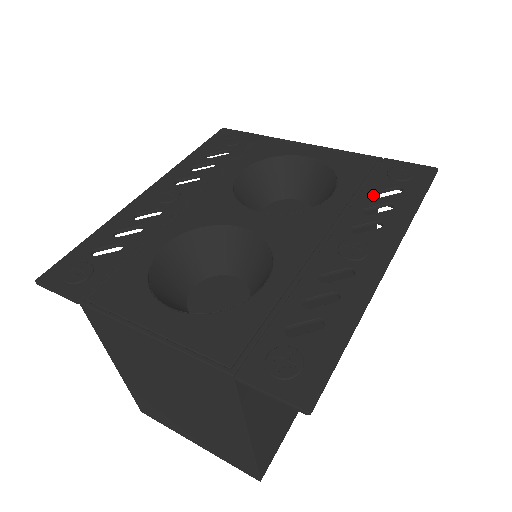
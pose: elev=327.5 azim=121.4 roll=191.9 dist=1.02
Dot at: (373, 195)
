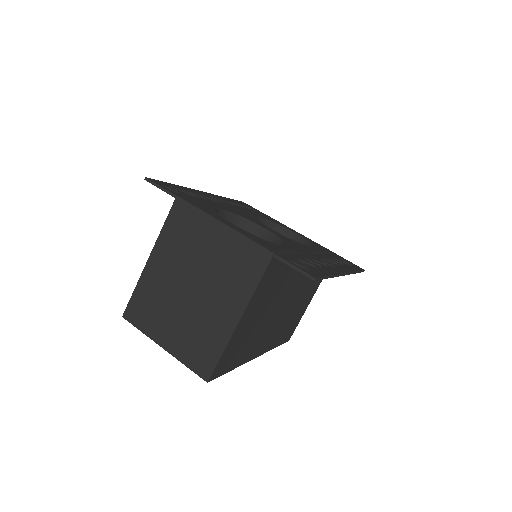
Dot at: (333, 258)
